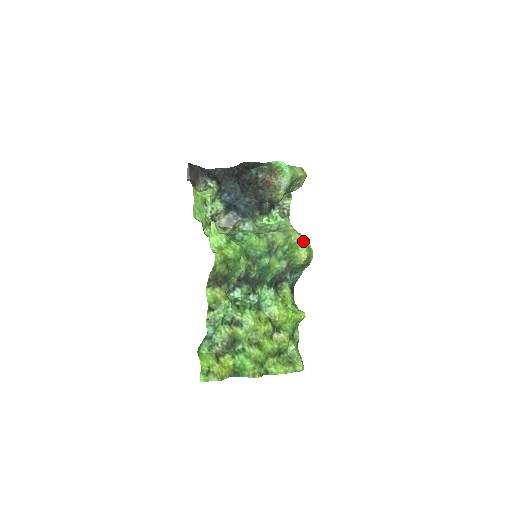
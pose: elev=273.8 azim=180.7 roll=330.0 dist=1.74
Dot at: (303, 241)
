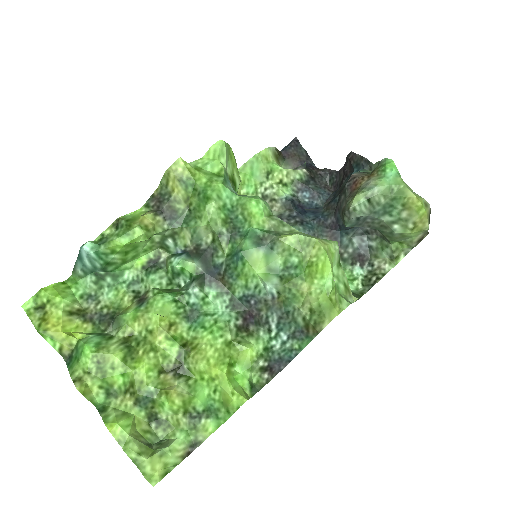
Dot at: (327, 271)
